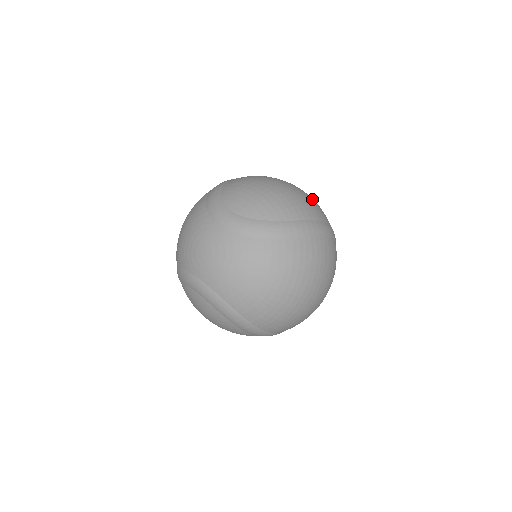
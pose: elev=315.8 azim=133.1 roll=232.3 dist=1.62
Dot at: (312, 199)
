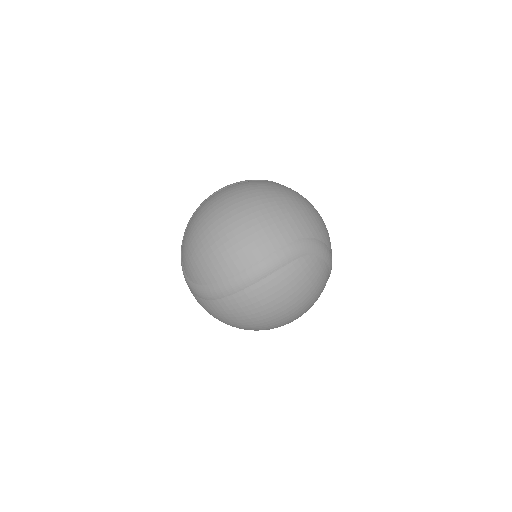
Dot at: (246, 232)
